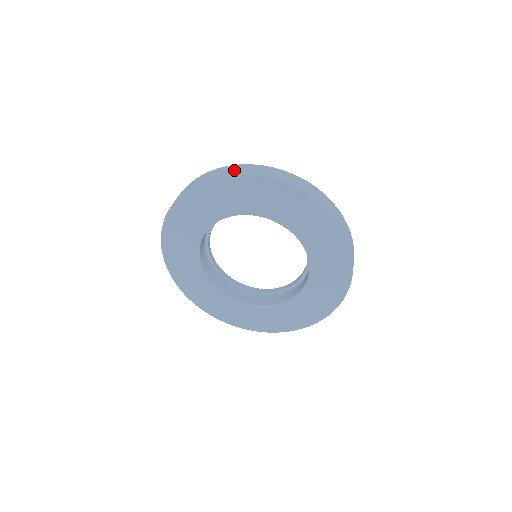
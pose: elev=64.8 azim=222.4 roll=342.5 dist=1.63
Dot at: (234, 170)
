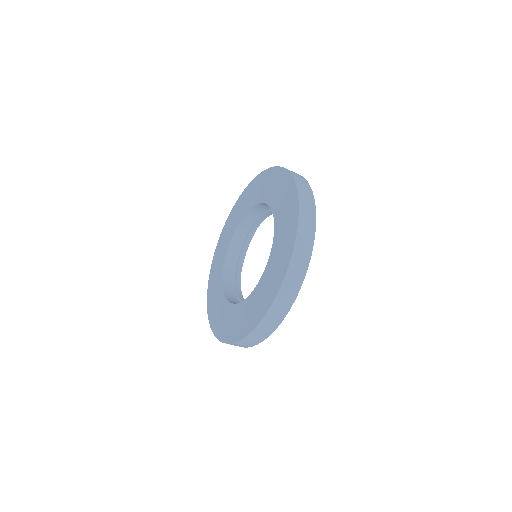
Dot at: (298, 178)
